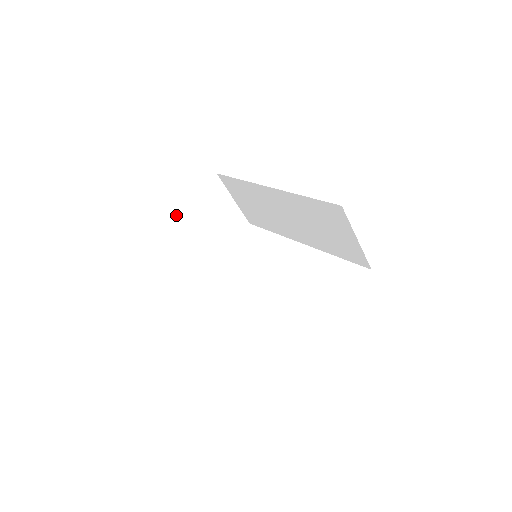
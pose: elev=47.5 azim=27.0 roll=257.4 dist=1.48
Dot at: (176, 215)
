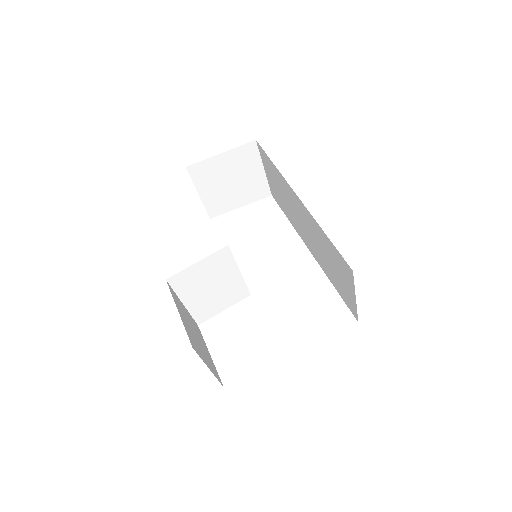
Dot at: (198, 168)
